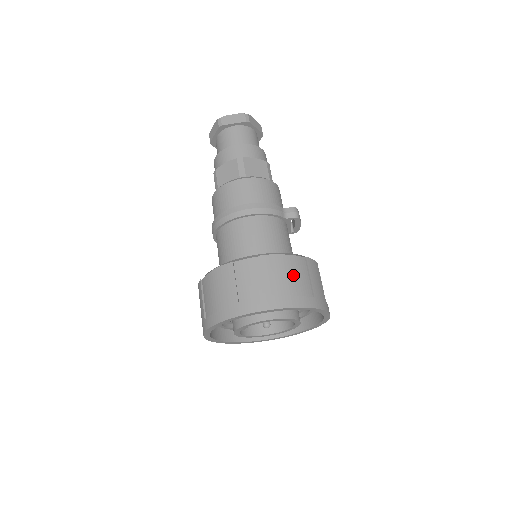
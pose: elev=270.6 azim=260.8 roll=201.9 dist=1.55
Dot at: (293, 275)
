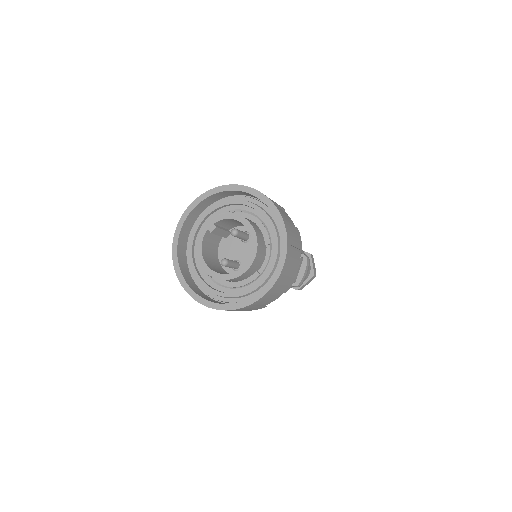
Dot at: (282, 211)
